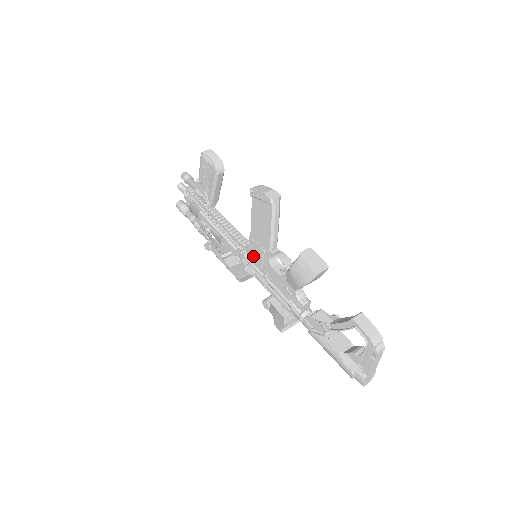
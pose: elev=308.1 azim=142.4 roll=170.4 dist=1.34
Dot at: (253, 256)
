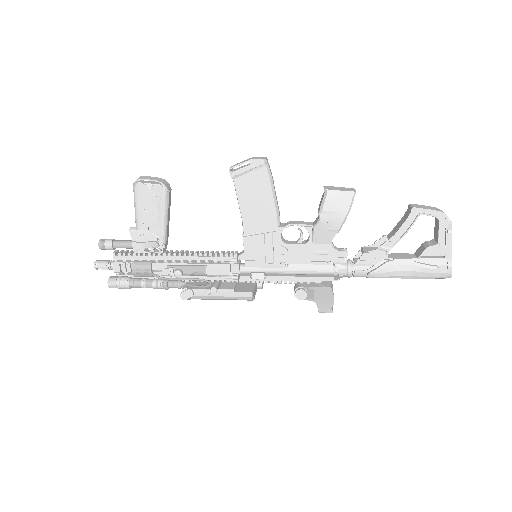
Dot at: (255, 256)
